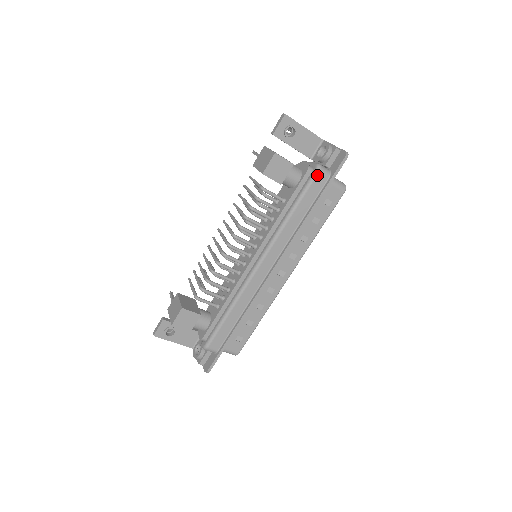
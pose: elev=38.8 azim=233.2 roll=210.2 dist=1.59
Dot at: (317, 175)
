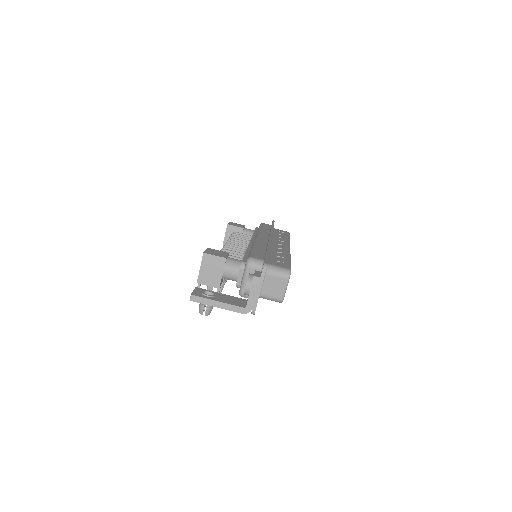
Dot at: (262, 223)
